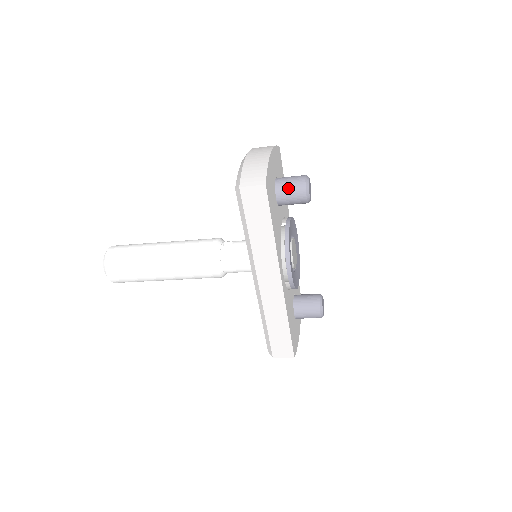
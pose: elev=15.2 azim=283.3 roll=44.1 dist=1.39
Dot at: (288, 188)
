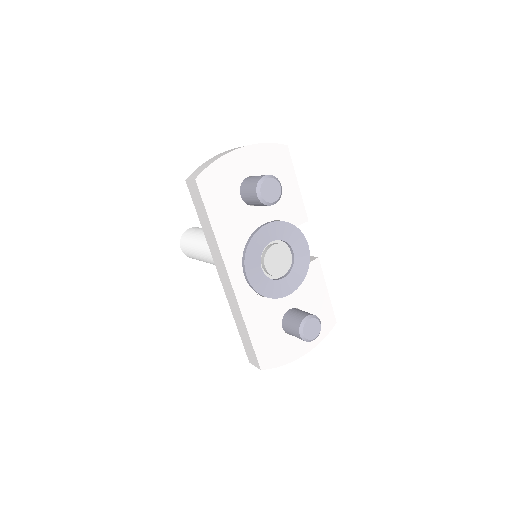
Dot at: (247, 187)
